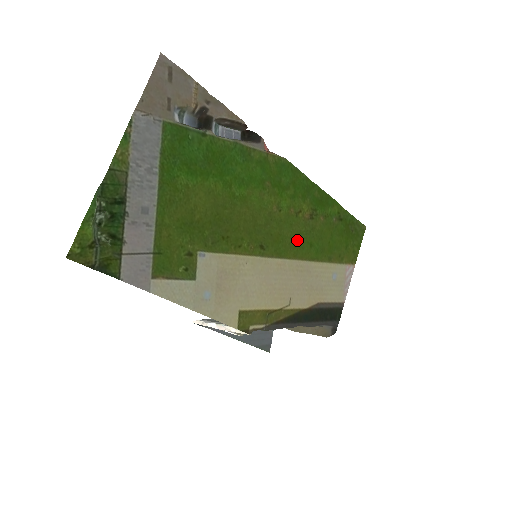
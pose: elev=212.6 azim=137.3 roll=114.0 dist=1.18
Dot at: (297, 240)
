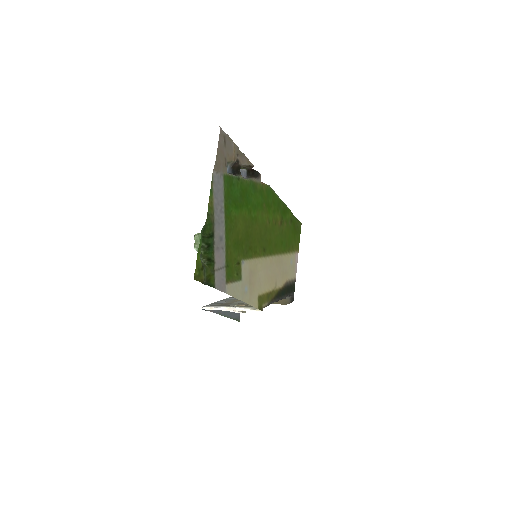
Dot at: (277, 241)
